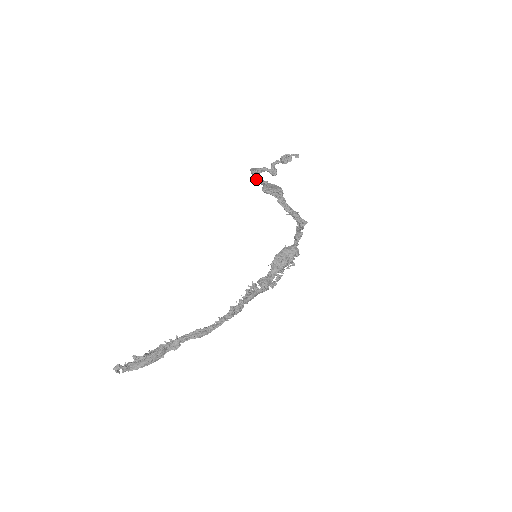
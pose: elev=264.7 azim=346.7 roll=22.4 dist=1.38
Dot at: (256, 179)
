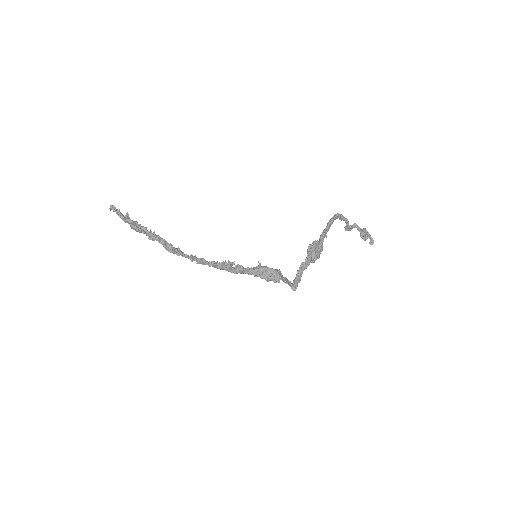
Dot at: (327, 225)
